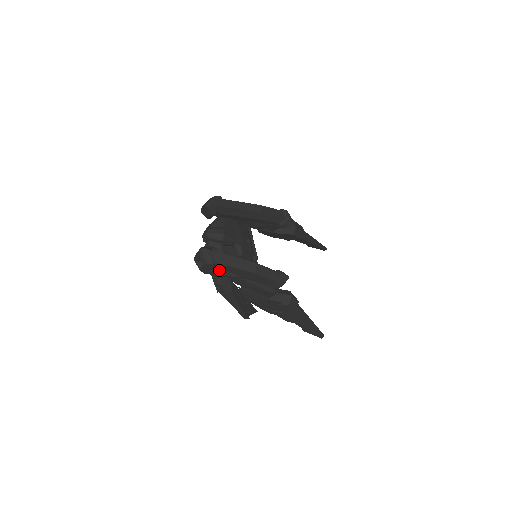
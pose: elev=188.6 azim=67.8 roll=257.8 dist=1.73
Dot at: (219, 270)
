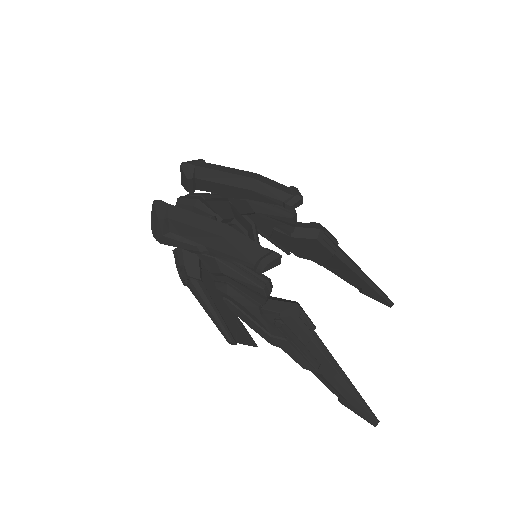
Dot at: (177, 235)
